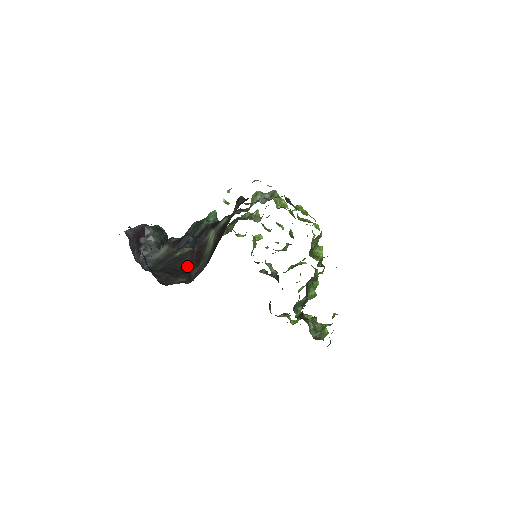
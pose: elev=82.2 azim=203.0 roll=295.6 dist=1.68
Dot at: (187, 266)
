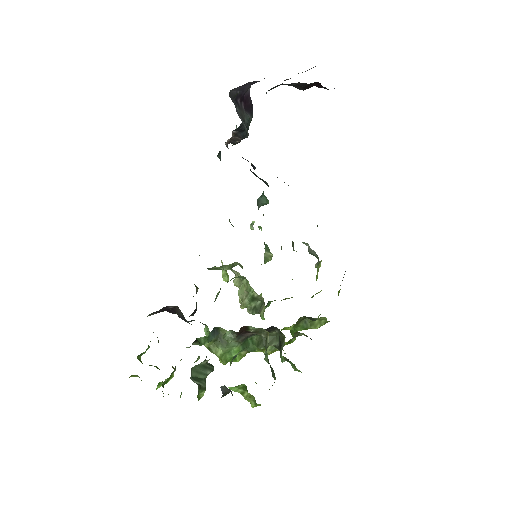
Dot at: occluded
